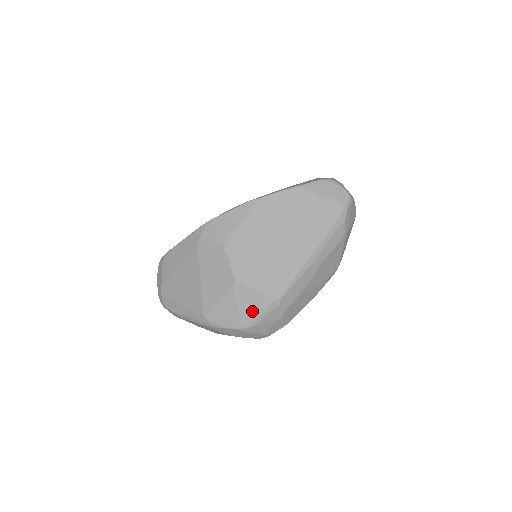
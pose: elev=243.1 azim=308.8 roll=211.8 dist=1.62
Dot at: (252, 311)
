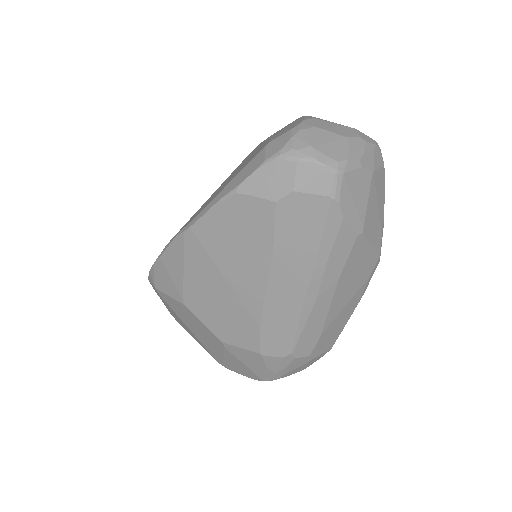
Dot at: (263, 369)
